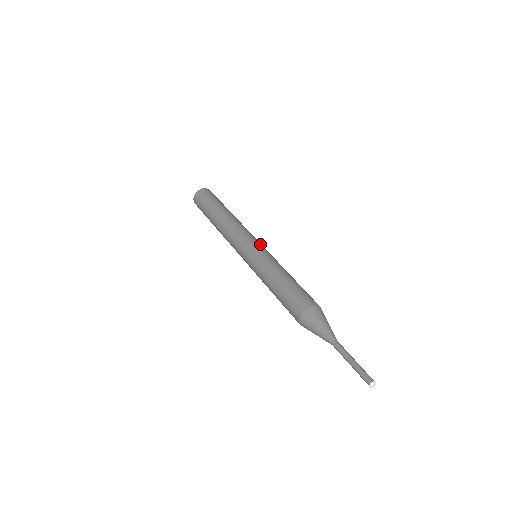
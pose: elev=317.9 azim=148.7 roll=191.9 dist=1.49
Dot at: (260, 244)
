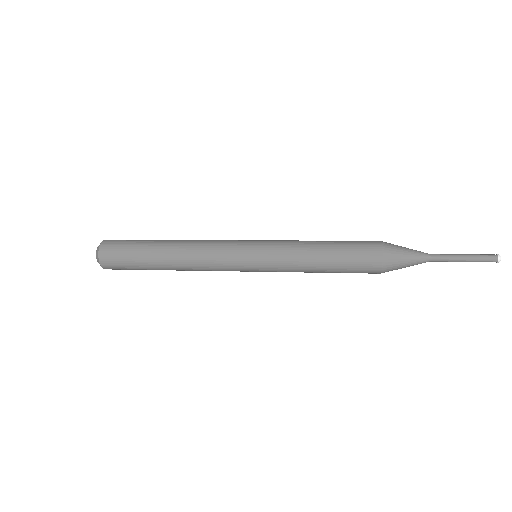
Dot at: occluded
